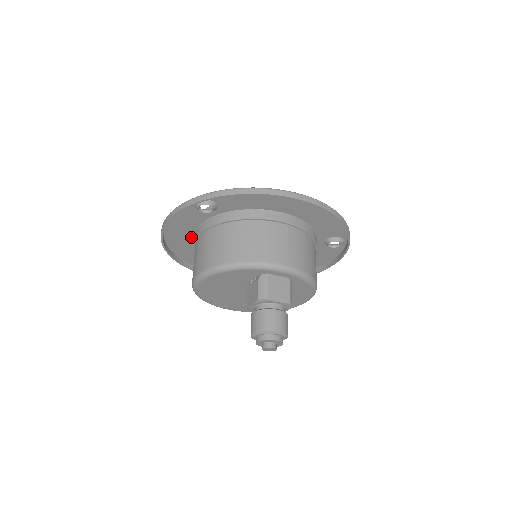
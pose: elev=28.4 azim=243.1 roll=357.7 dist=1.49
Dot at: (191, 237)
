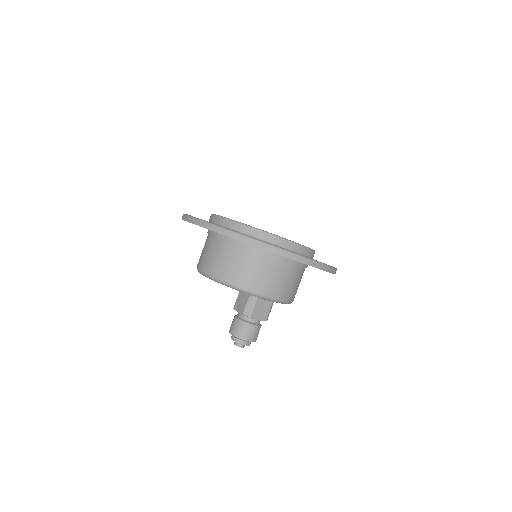
Dot at: occluded
